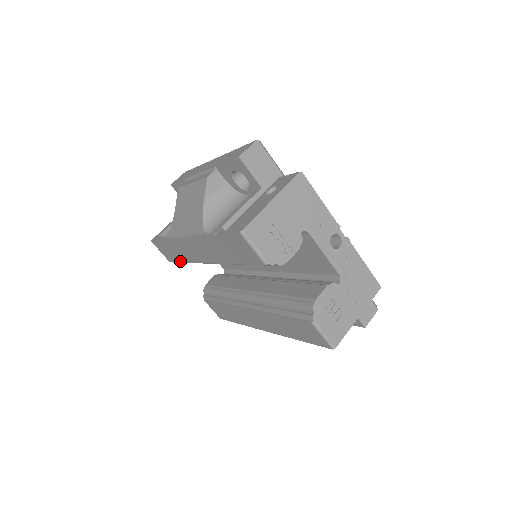
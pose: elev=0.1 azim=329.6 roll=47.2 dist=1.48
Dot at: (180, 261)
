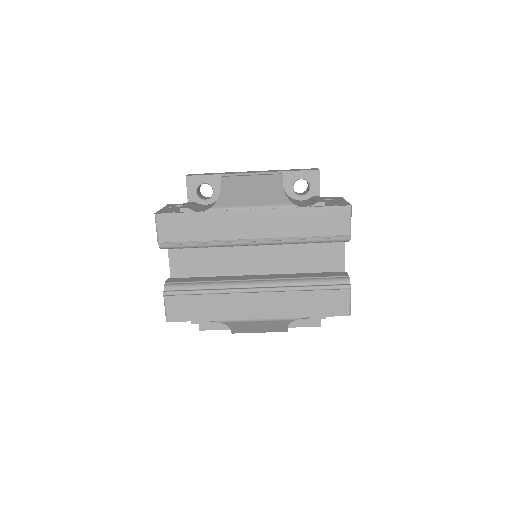
Dot at: (192, 239)
